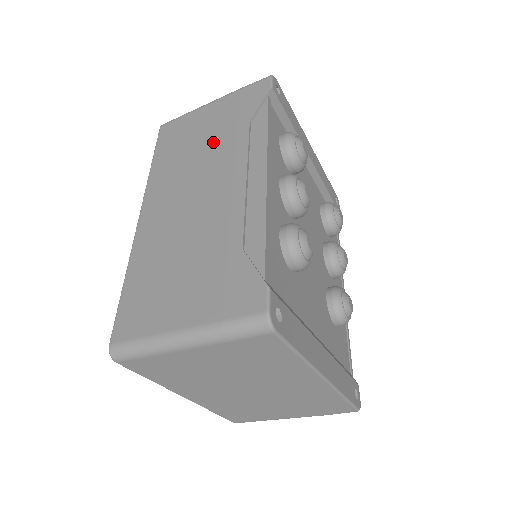
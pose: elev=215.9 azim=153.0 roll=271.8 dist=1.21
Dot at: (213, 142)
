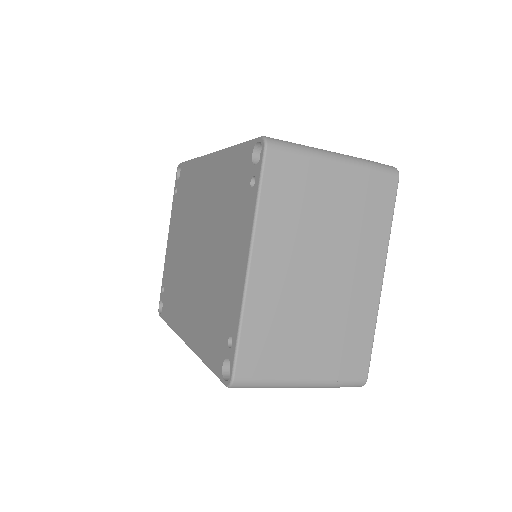
Dot at: occluded
